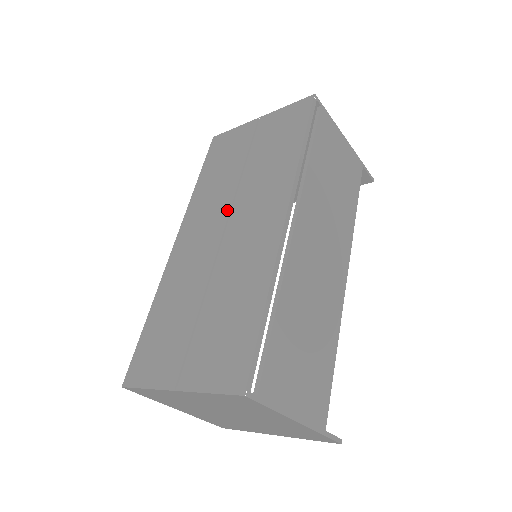
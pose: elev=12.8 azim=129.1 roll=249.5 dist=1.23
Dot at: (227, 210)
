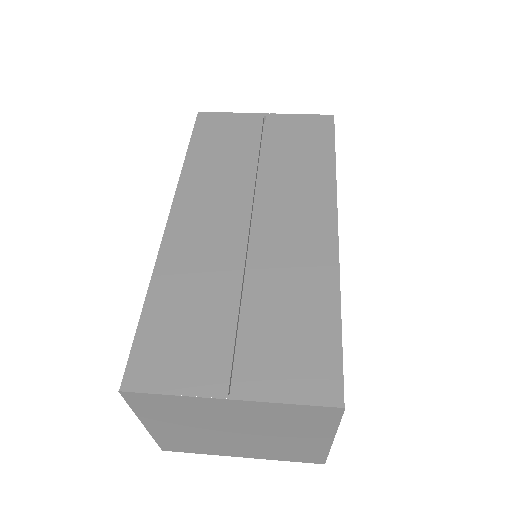
Dot at: (249, 198)
